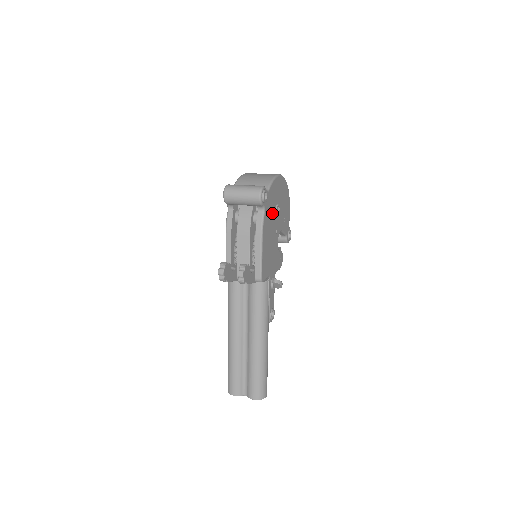
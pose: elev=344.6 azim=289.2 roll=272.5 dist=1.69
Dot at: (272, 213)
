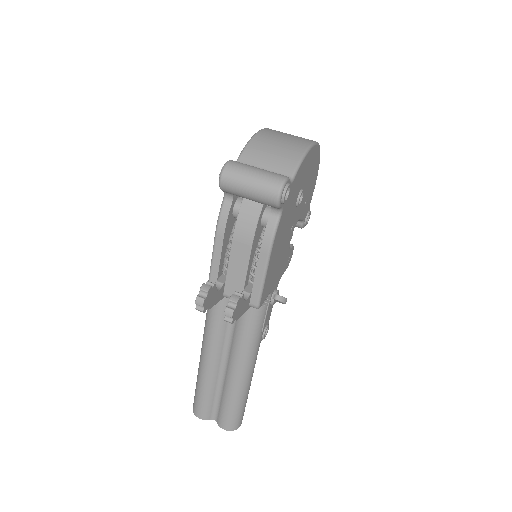
Dot at: (291, 208)
